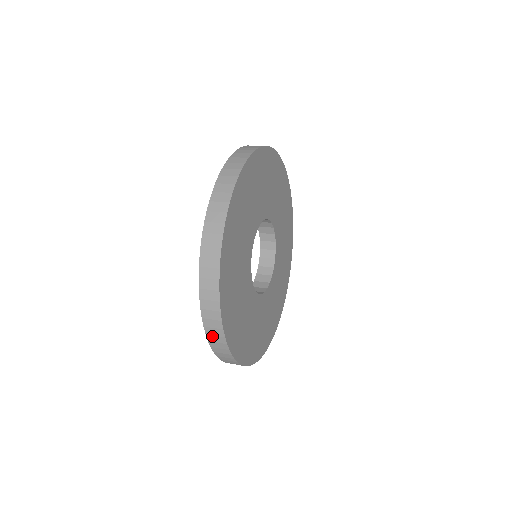
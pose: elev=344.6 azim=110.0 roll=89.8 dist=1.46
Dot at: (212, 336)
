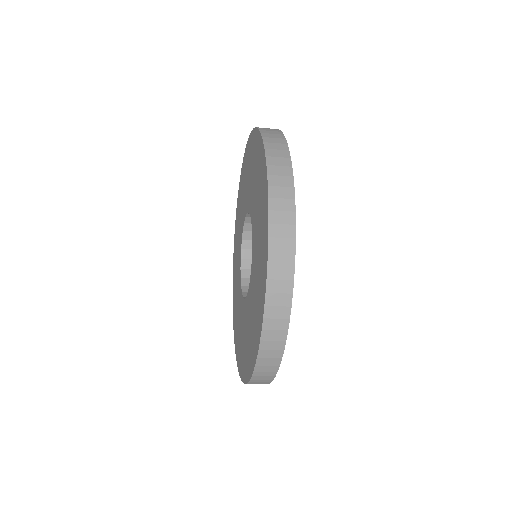
Dot at: (275, 282)
